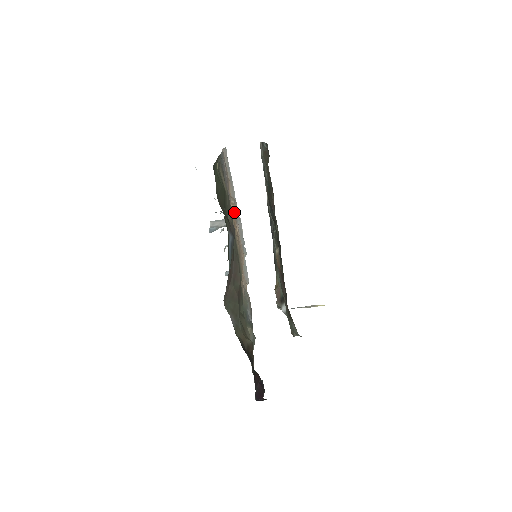
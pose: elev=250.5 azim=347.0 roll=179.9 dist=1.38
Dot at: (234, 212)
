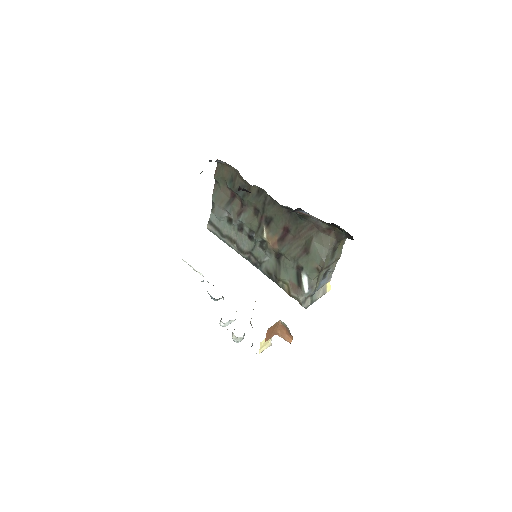
Dot at: occluded
